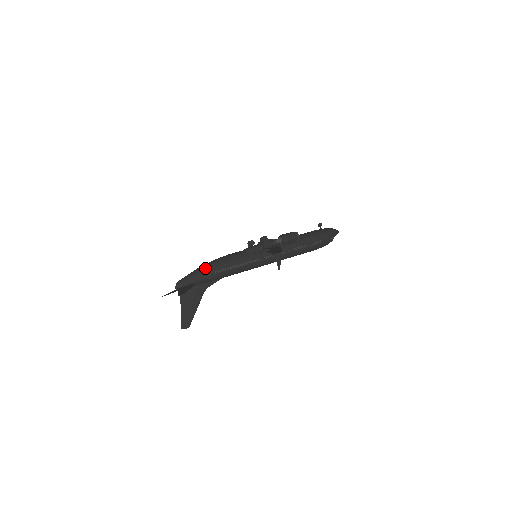
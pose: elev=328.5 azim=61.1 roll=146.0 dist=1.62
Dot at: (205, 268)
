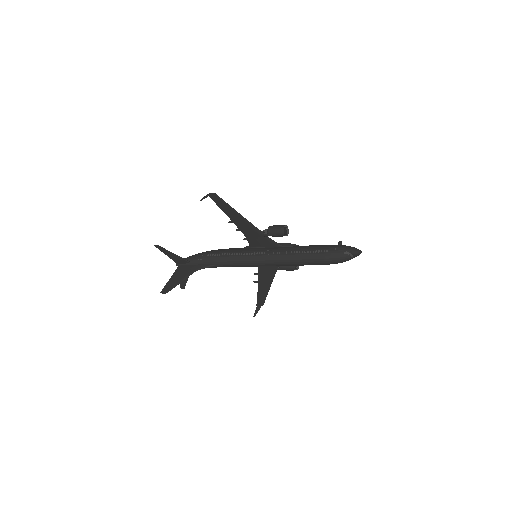
Dot at: (203, 252)
